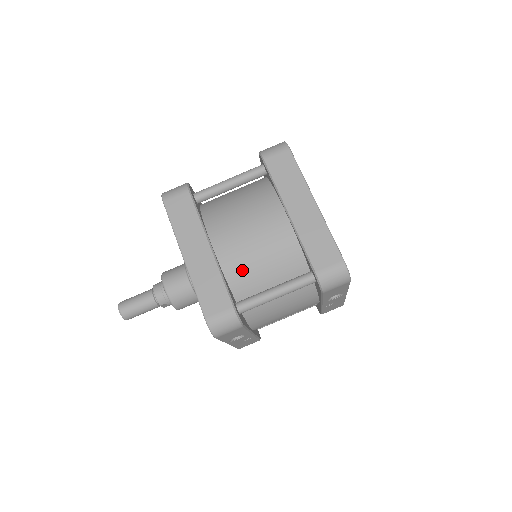
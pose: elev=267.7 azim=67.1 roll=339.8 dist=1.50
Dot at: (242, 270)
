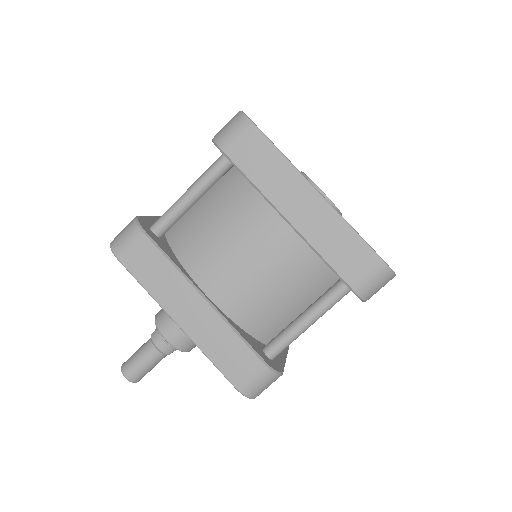
Dot at: (255, 309)
